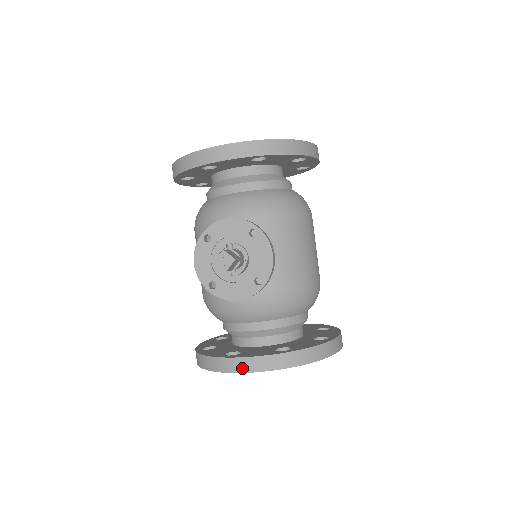
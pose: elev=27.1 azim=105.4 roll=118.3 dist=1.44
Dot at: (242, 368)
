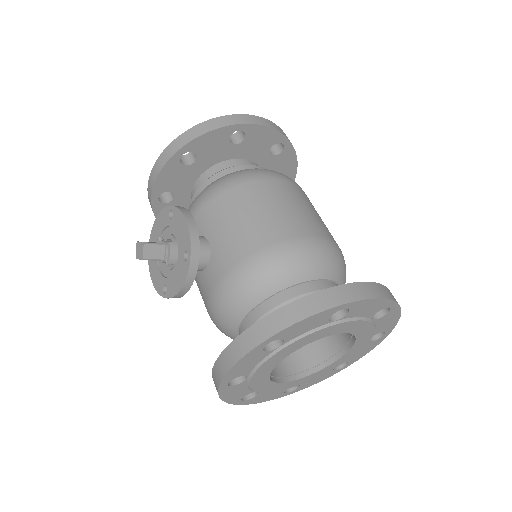
Dot at: (223, 369)
